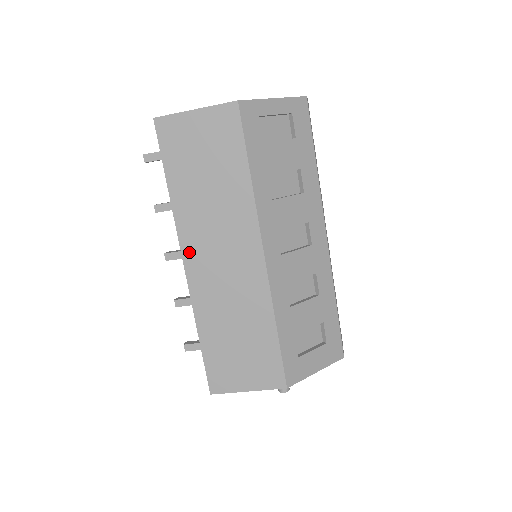
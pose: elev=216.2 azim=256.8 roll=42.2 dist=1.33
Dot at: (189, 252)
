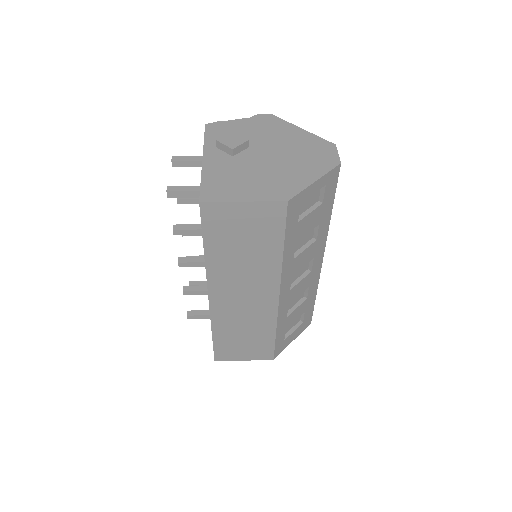
Dot at: (215, 291)
